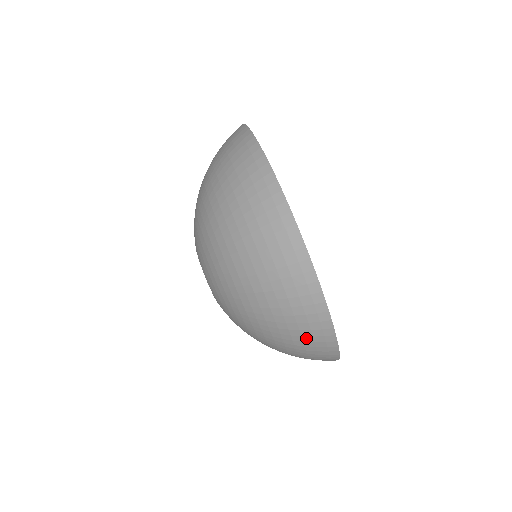
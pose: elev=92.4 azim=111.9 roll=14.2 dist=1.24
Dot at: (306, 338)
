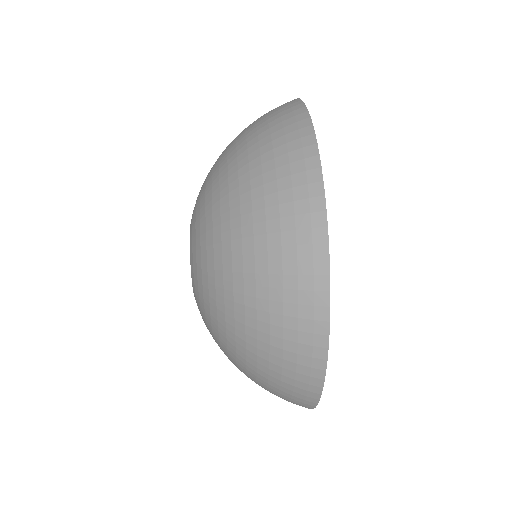
Dot at: (288, 354)
